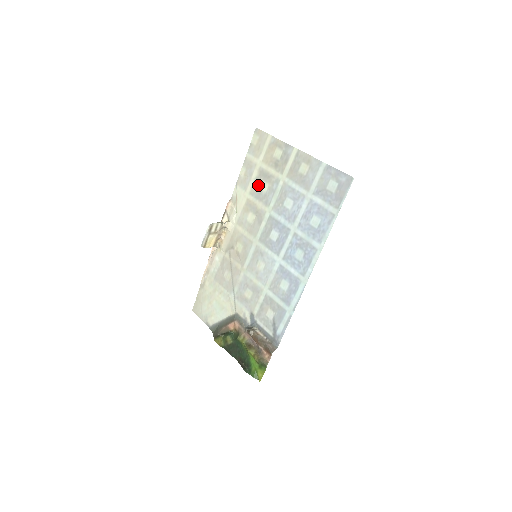
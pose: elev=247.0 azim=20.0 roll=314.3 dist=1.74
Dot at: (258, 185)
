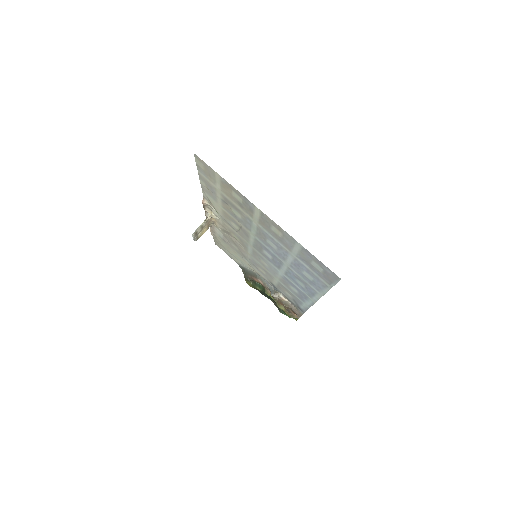
Dot at: (228, 207)
